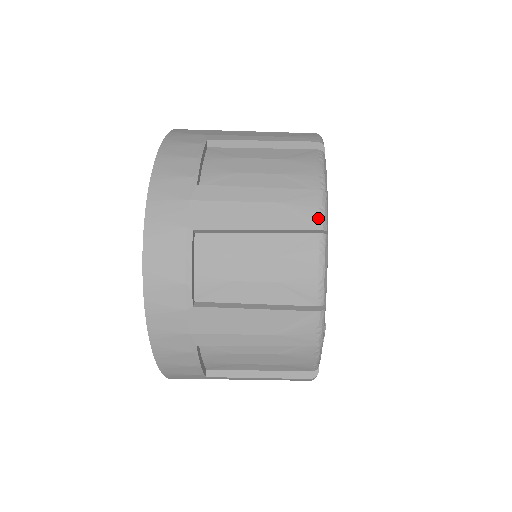
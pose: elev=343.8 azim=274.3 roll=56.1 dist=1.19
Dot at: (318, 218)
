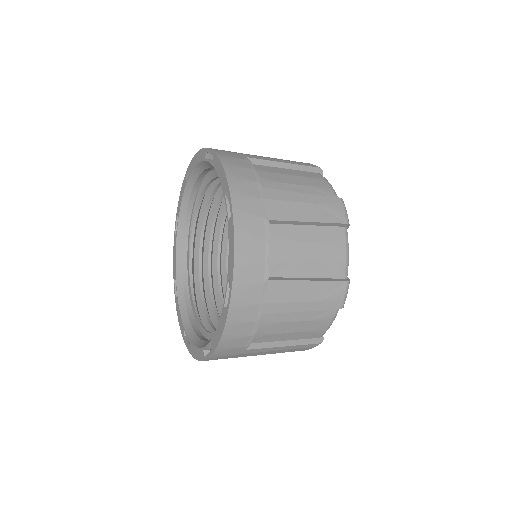
Dot at: (345, 216)
